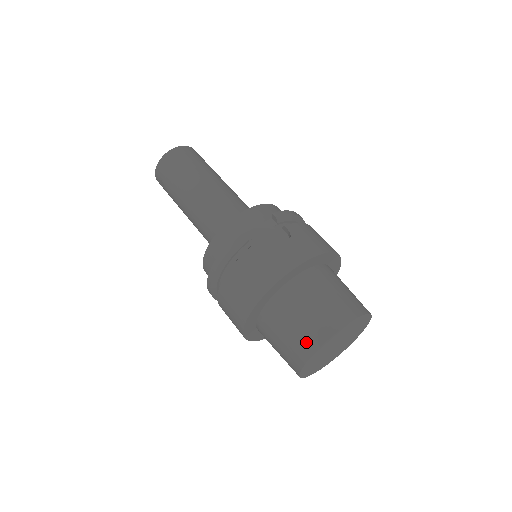
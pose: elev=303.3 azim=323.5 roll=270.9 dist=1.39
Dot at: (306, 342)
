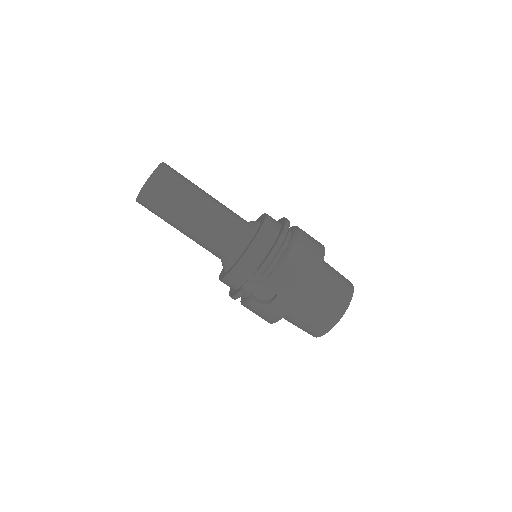
Dot at: (309, 333)
